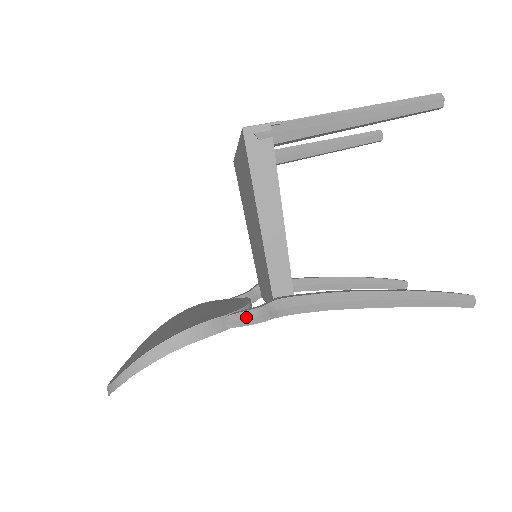
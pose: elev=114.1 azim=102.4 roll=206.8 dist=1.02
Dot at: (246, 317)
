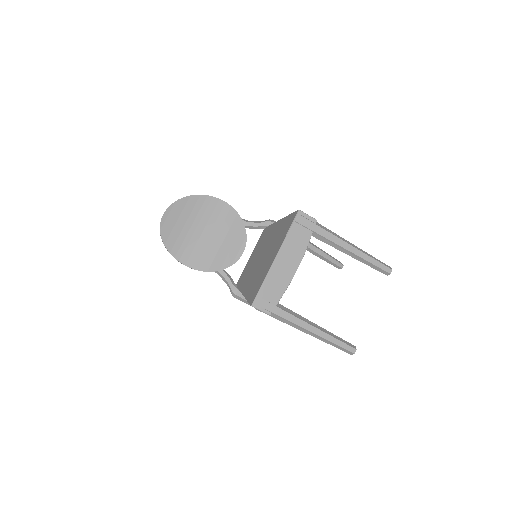
Dot at: (223, 279)
